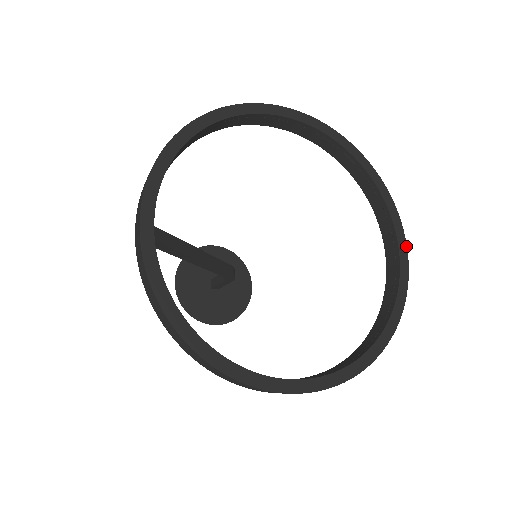
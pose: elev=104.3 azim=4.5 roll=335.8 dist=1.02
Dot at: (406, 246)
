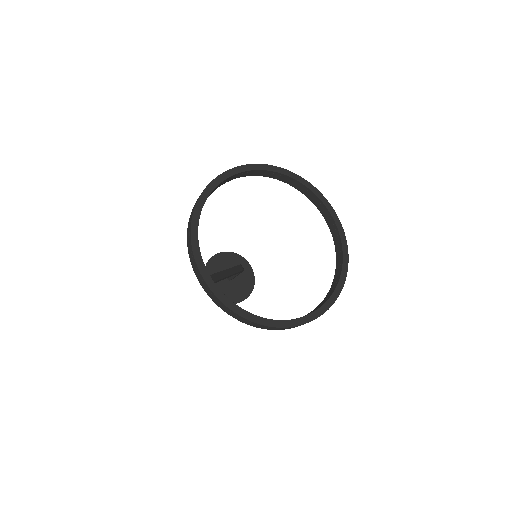
Dot at: (333, 209)
